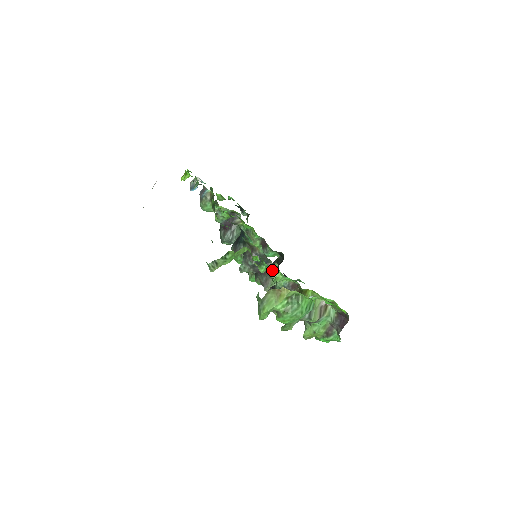
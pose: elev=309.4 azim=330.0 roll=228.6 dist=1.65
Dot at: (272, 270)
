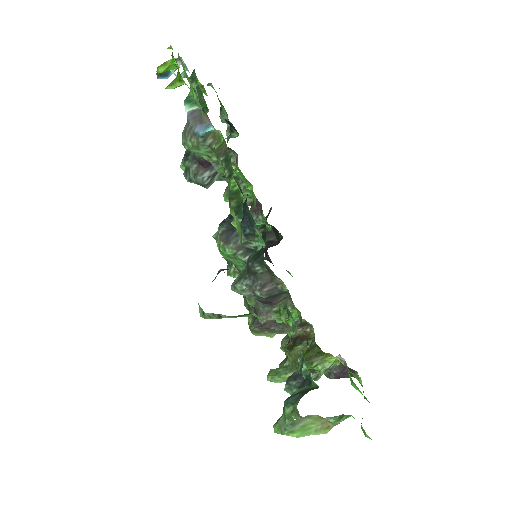
Dot at: occluded
